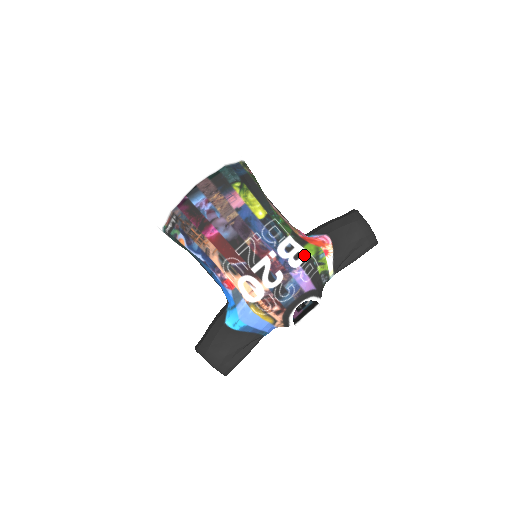
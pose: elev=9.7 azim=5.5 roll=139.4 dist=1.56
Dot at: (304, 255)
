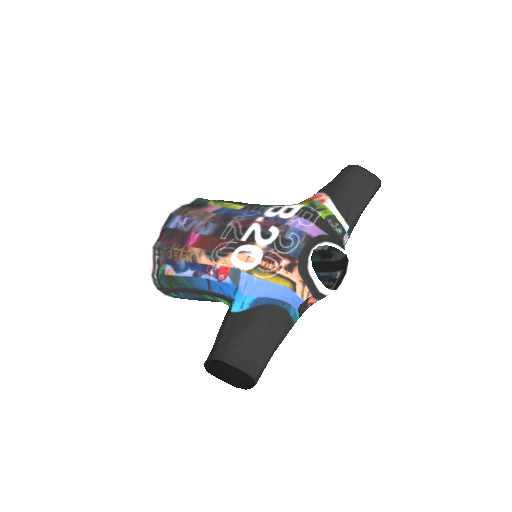
Dot at: (296, 208)
